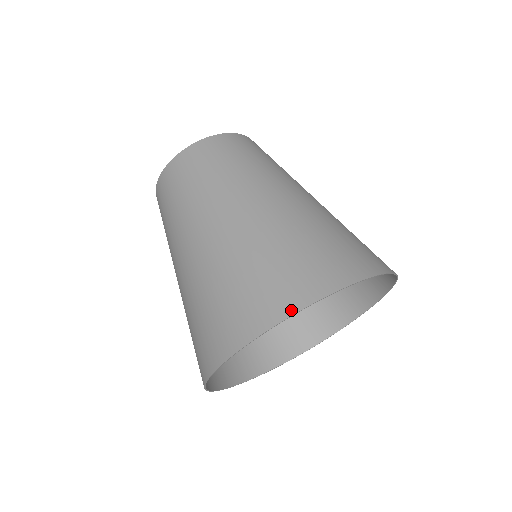
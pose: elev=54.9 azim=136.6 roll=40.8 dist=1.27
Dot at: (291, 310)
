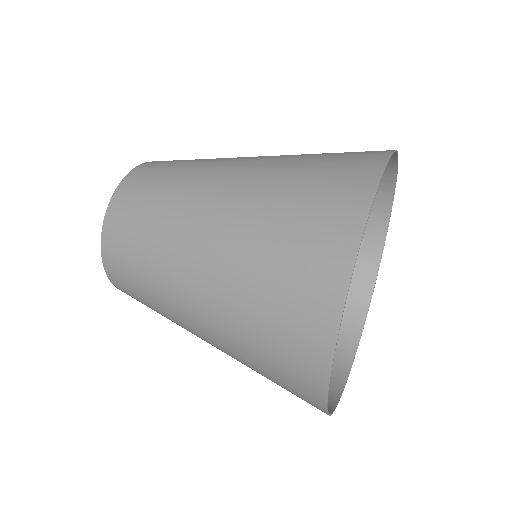
Dot at: (358, 227)
